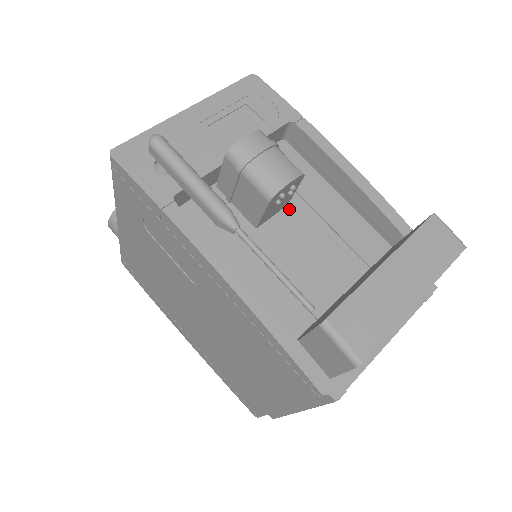
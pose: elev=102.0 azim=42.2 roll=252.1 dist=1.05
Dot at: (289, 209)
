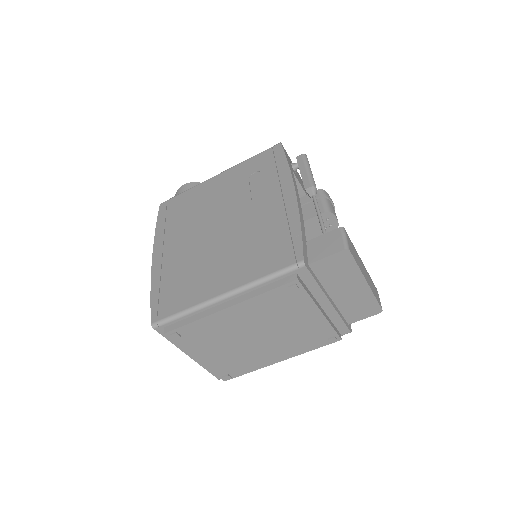
Dot at: occluded
